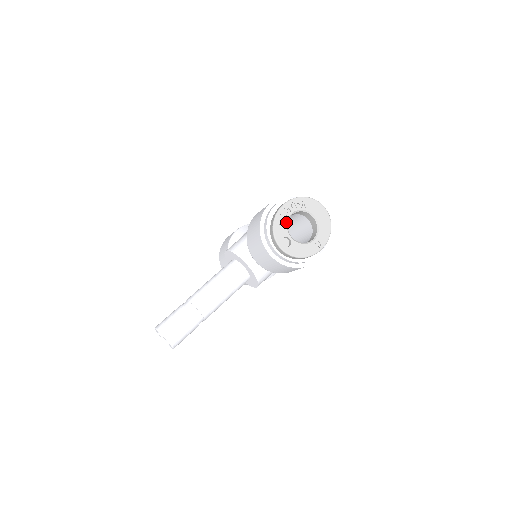
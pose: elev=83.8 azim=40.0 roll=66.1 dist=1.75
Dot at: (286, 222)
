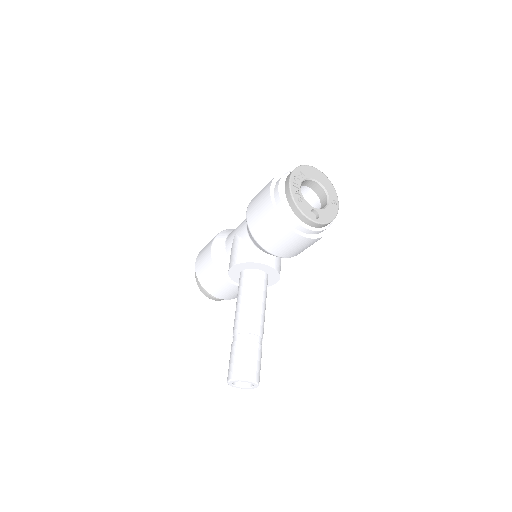
Dot at: (302, 197)
